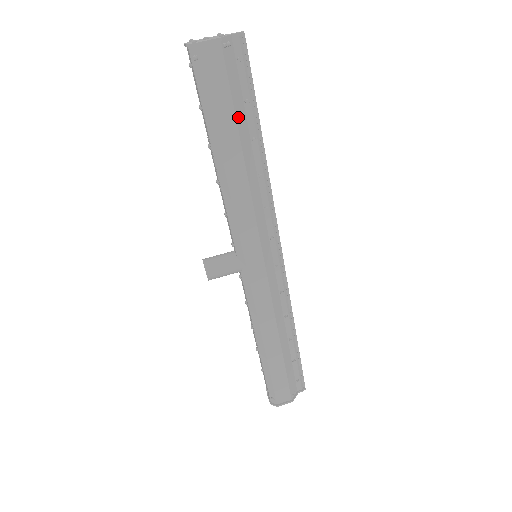
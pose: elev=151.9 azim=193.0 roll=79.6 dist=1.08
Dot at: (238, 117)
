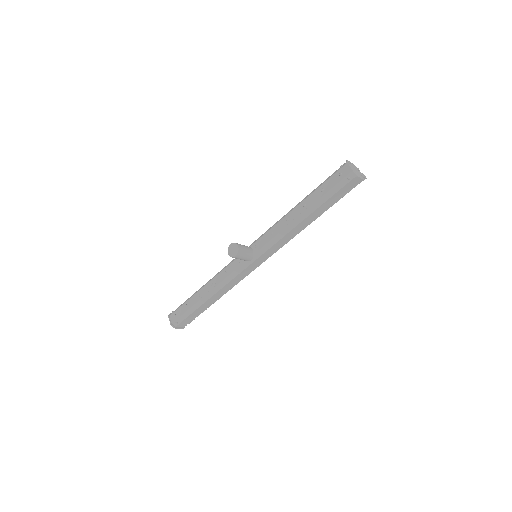
Dot at: (329, 207)
